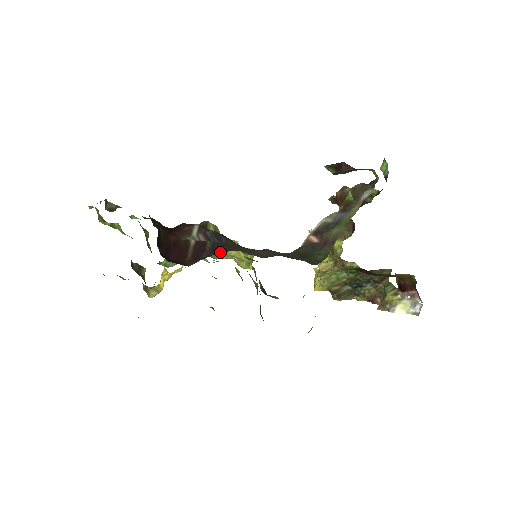
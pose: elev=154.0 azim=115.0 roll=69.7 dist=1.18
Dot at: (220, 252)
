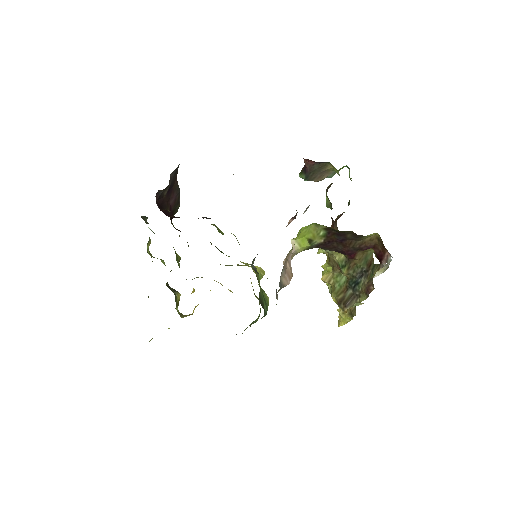
Dot at: (228, 256)
